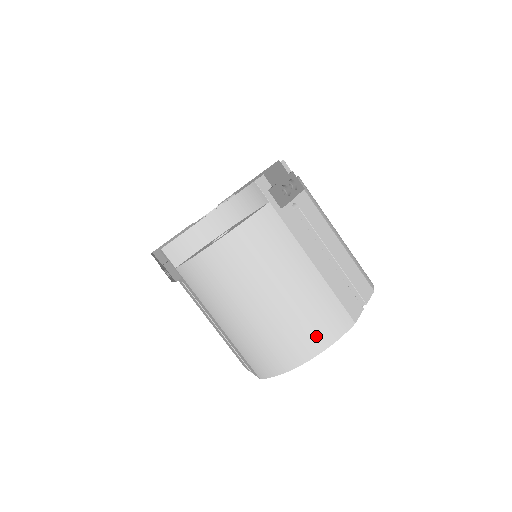
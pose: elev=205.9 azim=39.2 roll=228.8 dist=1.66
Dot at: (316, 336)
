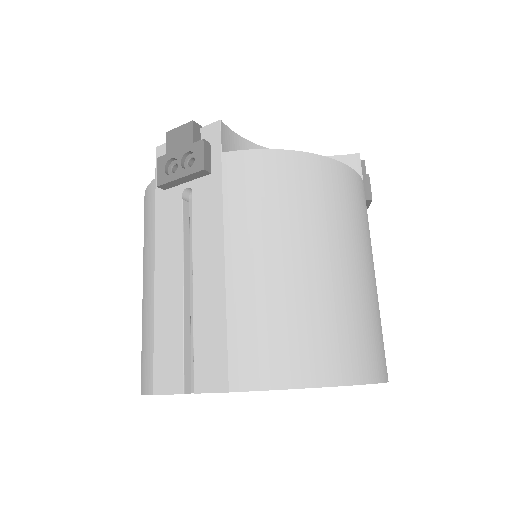
Dot at: (363, 356)
